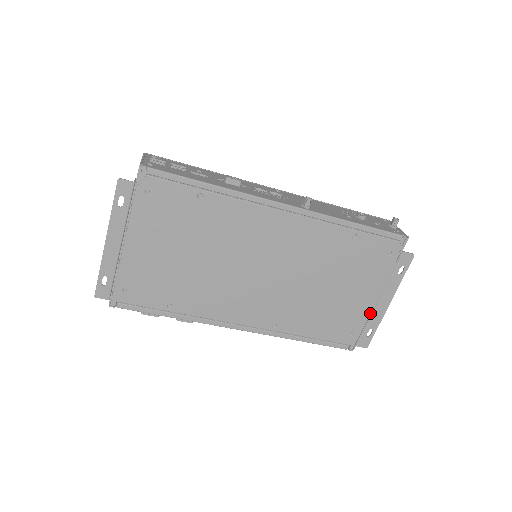
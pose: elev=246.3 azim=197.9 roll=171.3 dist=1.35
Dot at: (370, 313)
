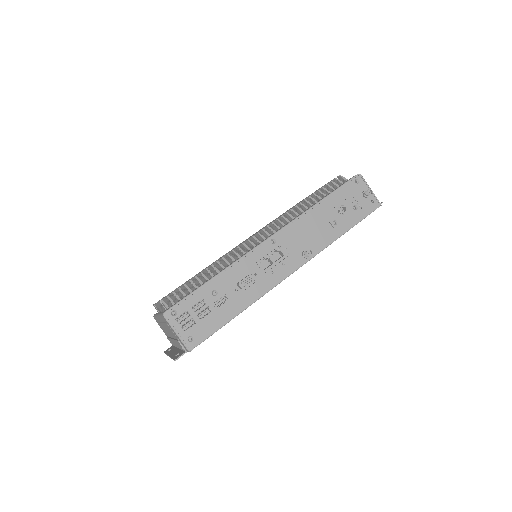
Dot at: occluded
